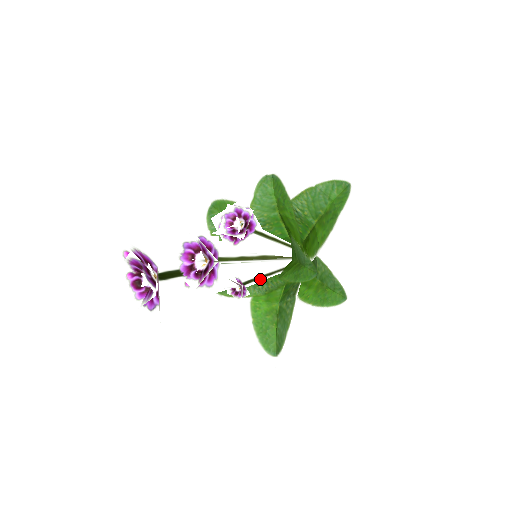
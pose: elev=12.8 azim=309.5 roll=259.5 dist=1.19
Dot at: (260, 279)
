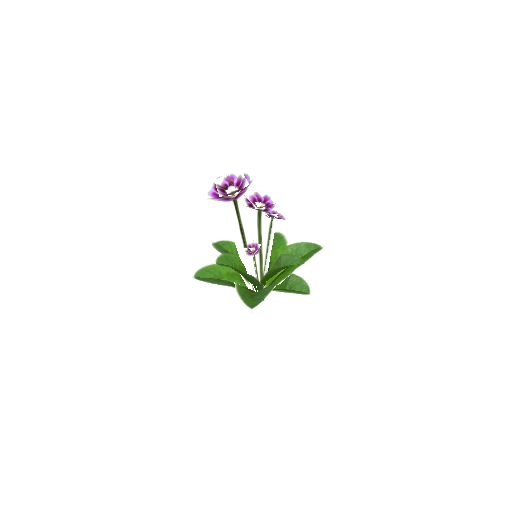
Dot at: (255, 267)
